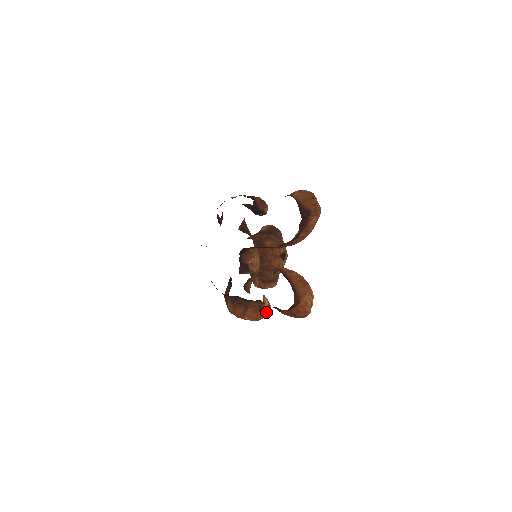
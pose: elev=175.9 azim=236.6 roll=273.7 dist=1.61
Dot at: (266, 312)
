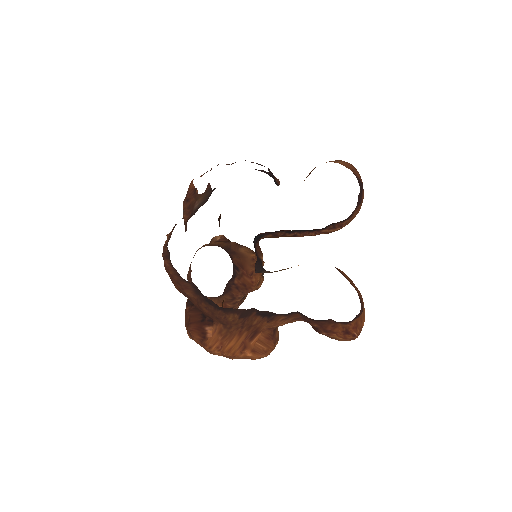
Dot at: (277, 342)
